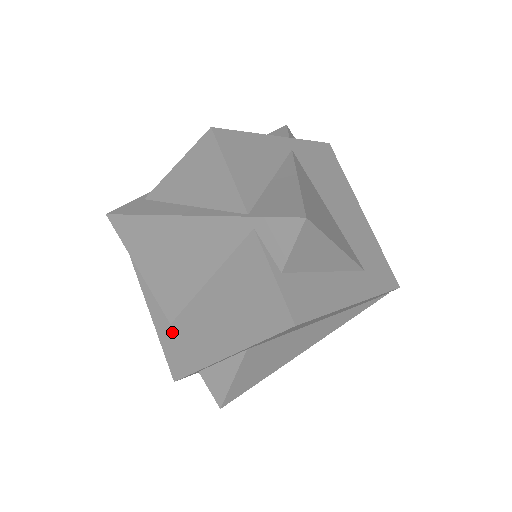
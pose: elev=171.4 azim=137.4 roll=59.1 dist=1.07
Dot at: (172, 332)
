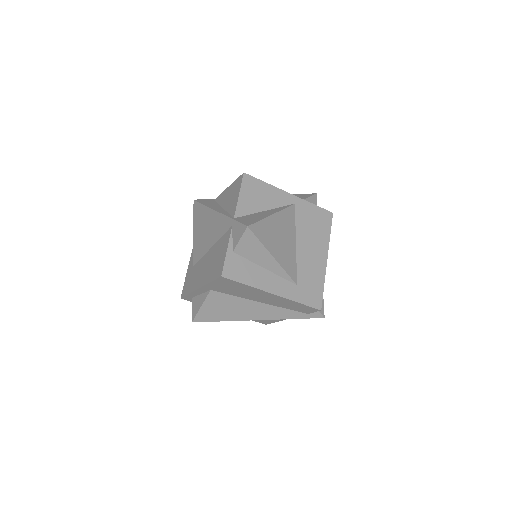
Dot at: (191, 271)
